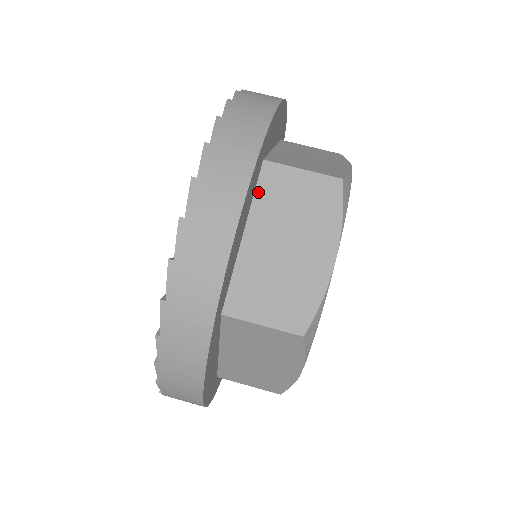
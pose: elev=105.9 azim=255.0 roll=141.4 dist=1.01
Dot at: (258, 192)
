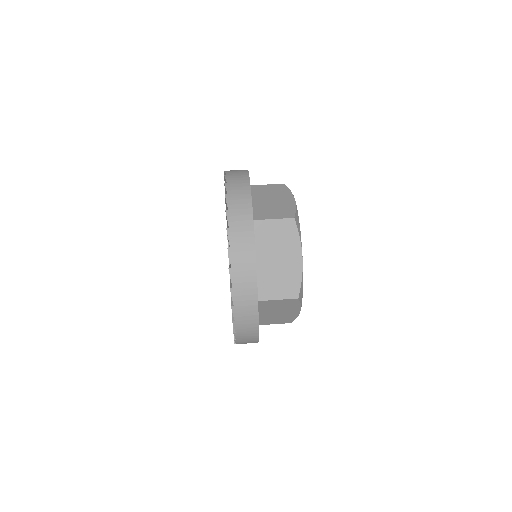
Dot at: (255, 237)
